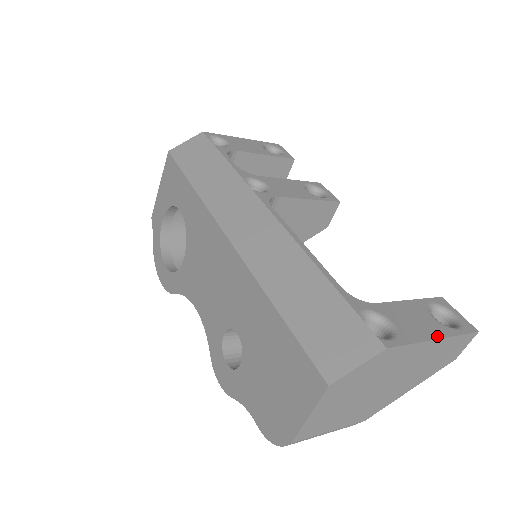
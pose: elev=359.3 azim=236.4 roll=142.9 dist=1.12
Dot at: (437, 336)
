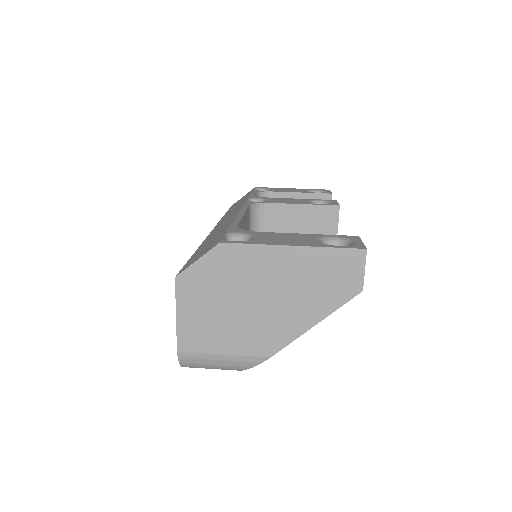
Dot at: (296, 245)
